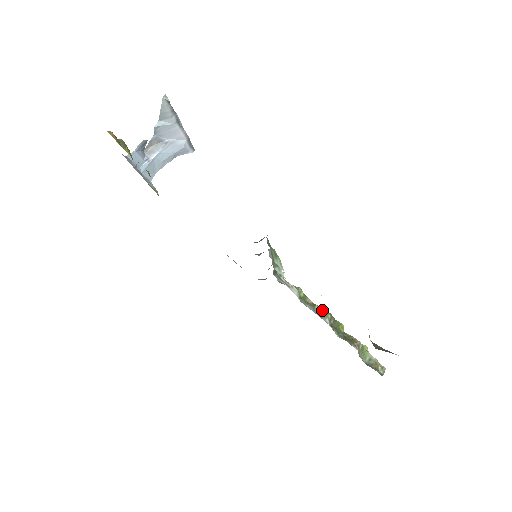
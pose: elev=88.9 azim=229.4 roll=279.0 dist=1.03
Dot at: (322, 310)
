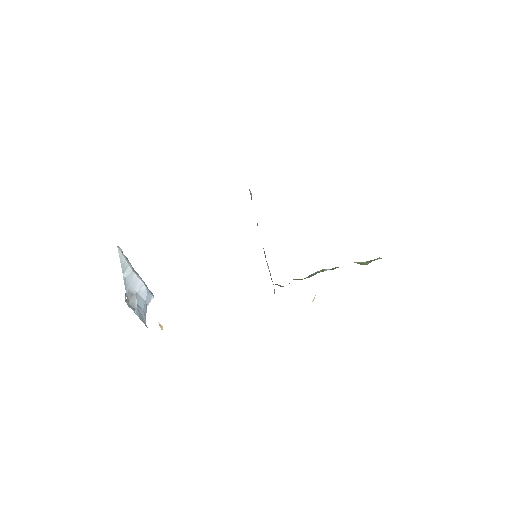
Dot at: (318, 271)
